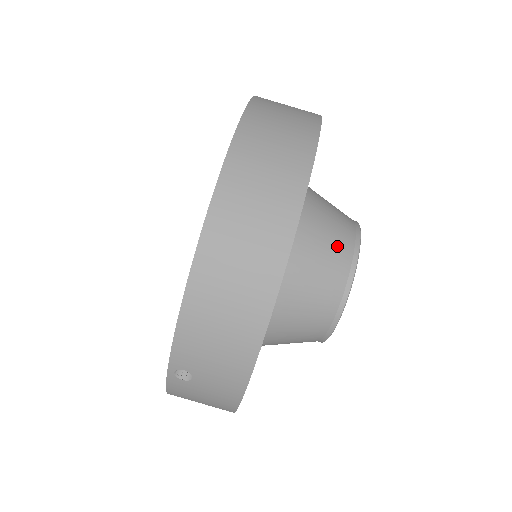
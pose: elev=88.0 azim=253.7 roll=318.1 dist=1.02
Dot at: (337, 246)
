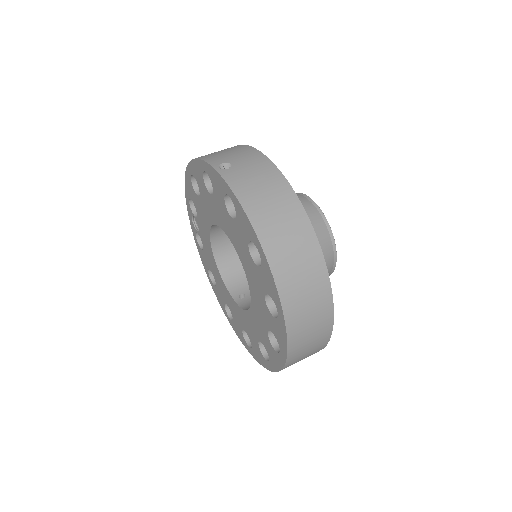
Dot at: occluded
